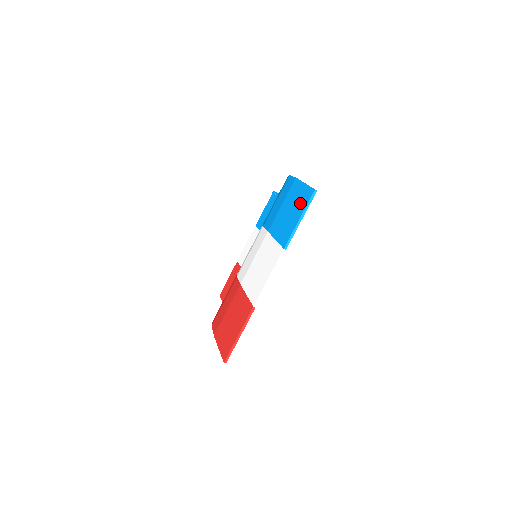
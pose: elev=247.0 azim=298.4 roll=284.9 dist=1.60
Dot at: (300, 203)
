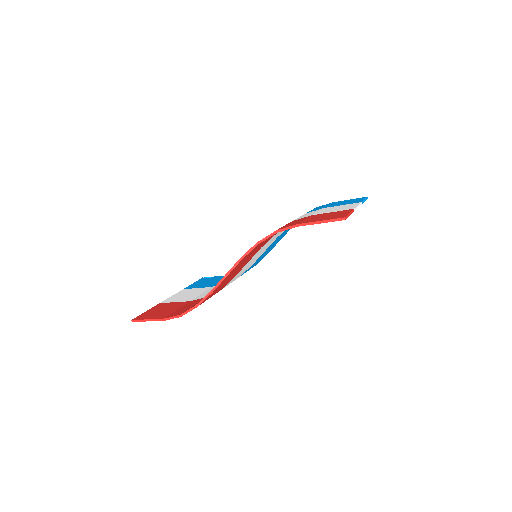
Dot at: (356, 199)
